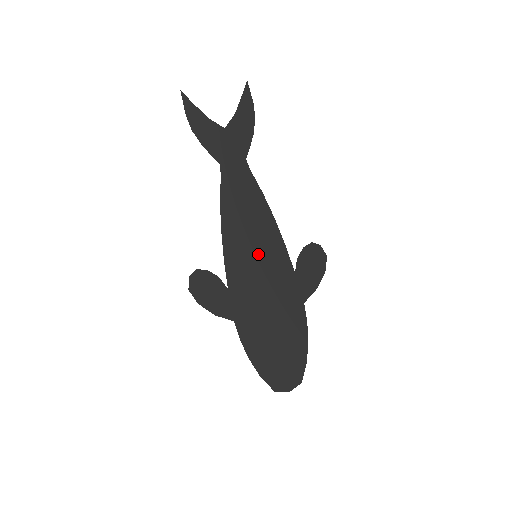
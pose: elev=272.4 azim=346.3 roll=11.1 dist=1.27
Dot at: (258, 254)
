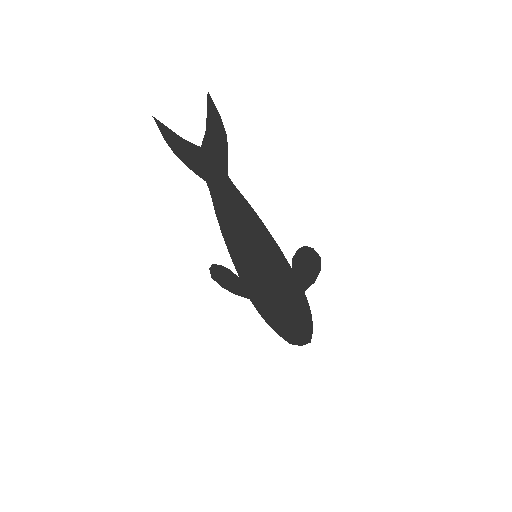
Dot at: (257, 255)
